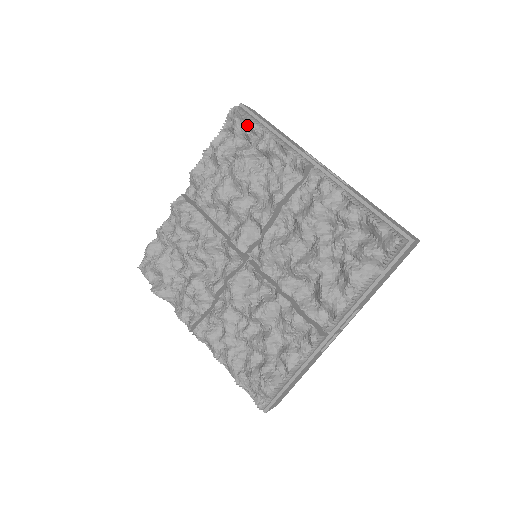
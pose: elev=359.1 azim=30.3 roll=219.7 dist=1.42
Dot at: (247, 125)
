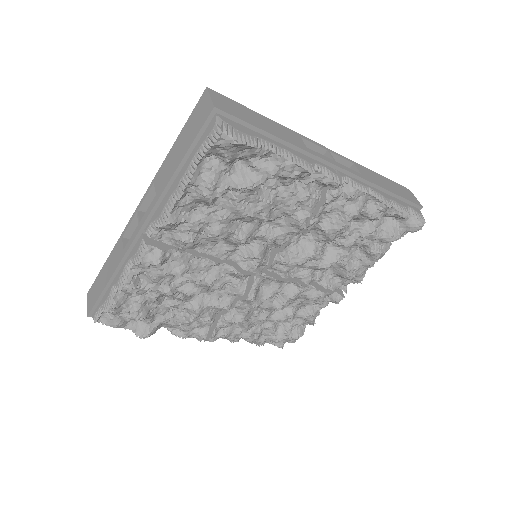
Dot at: (249, 151)
